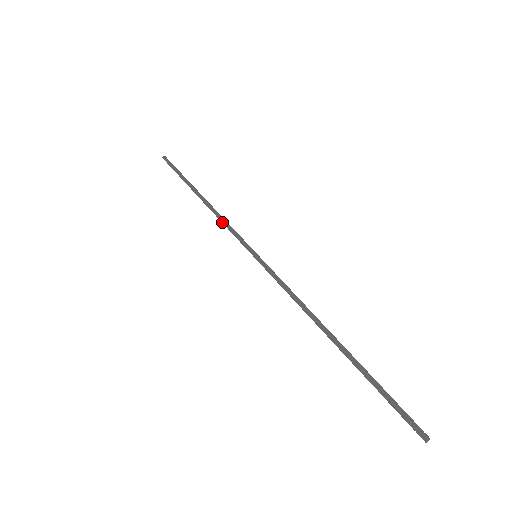
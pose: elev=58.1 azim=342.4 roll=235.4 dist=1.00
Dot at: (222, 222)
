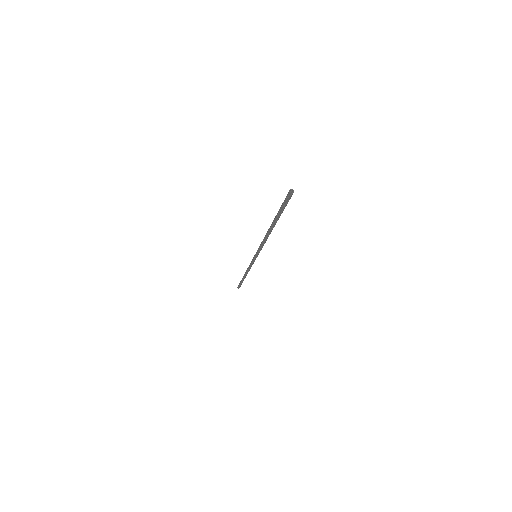
Dot at: occluded
